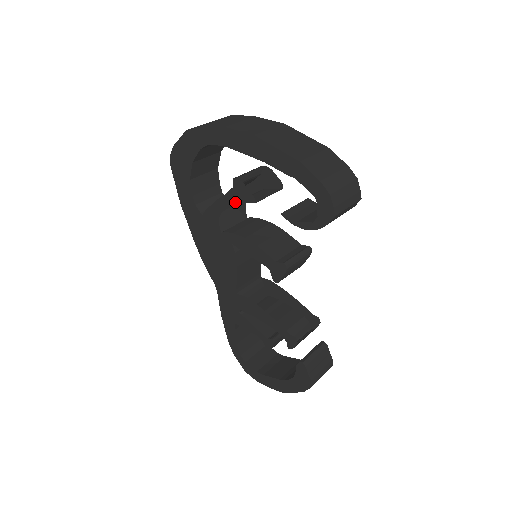
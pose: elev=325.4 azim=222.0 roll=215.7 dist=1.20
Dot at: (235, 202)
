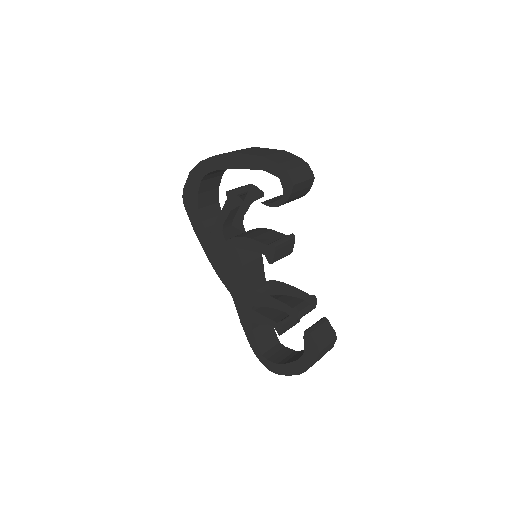
Dot at: (230, 210)
